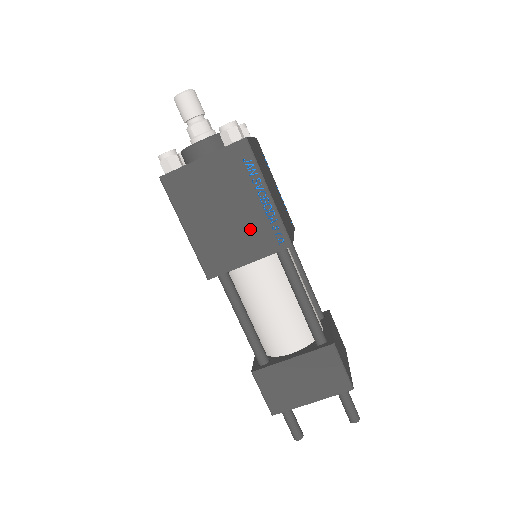
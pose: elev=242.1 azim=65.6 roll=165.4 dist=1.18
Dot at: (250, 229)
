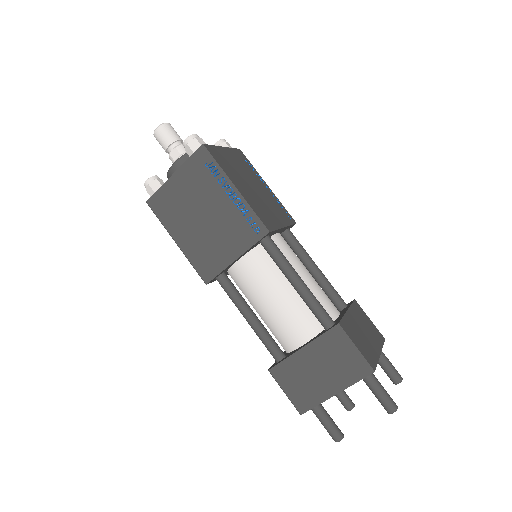
Dot at: (228, 226)
